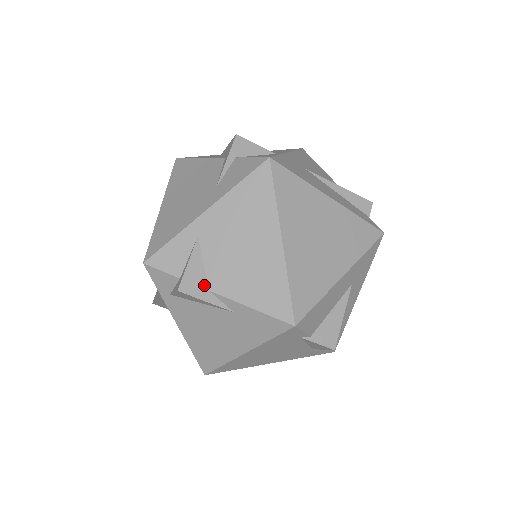
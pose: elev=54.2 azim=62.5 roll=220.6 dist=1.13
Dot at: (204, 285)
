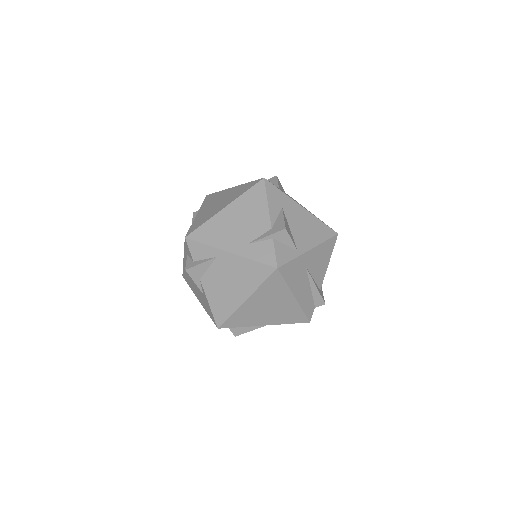
Dot at: (200, 276)
